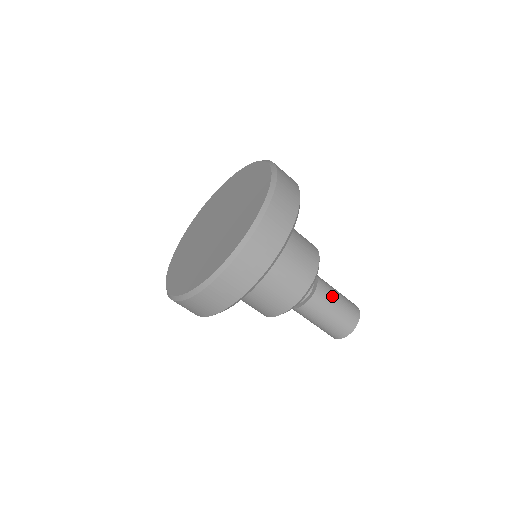
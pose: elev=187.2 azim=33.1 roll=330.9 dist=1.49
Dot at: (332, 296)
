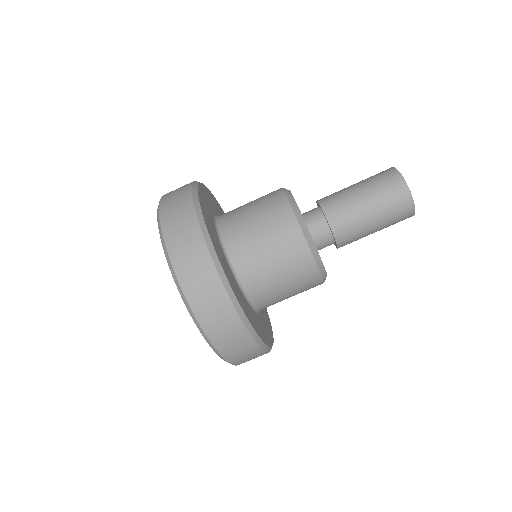
Dot at: (353, 207)
